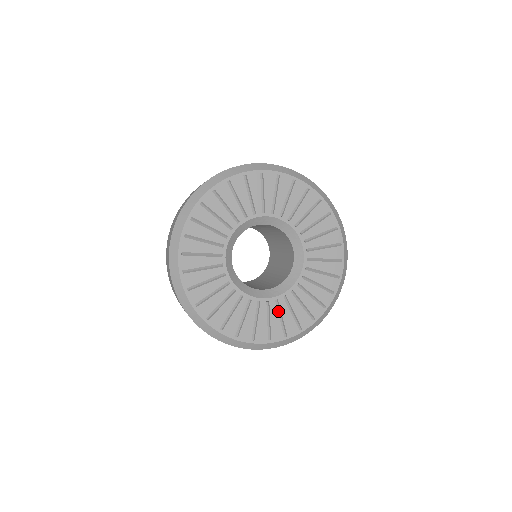
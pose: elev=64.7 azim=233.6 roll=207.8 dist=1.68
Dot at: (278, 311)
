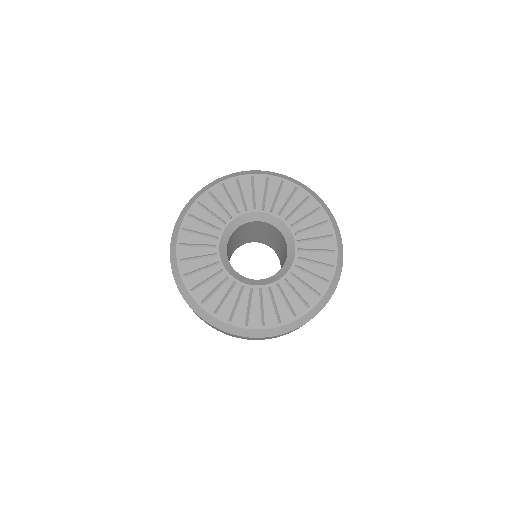
Dot at: (291, 288)
